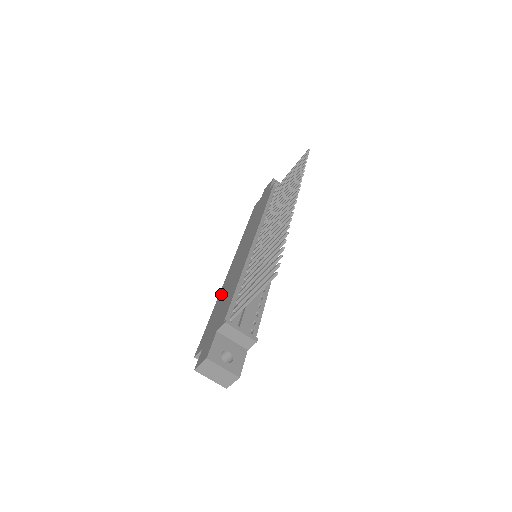
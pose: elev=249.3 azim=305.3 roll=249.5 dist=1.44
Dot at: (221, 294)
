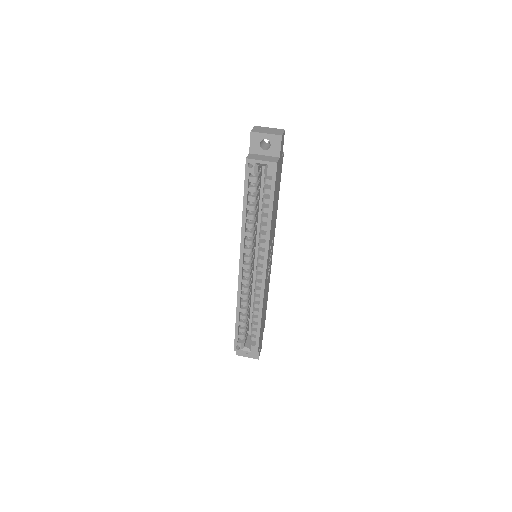
Dot at: occluded
